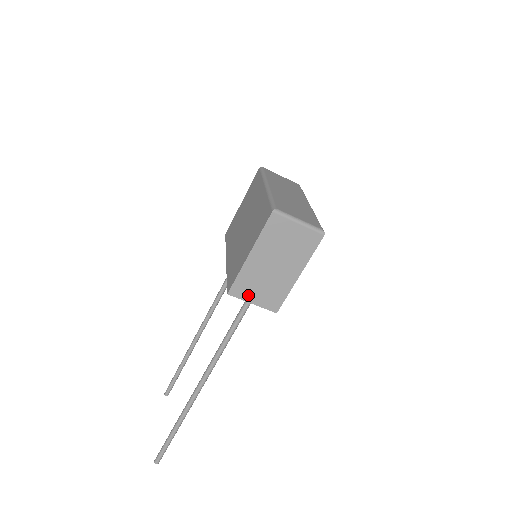
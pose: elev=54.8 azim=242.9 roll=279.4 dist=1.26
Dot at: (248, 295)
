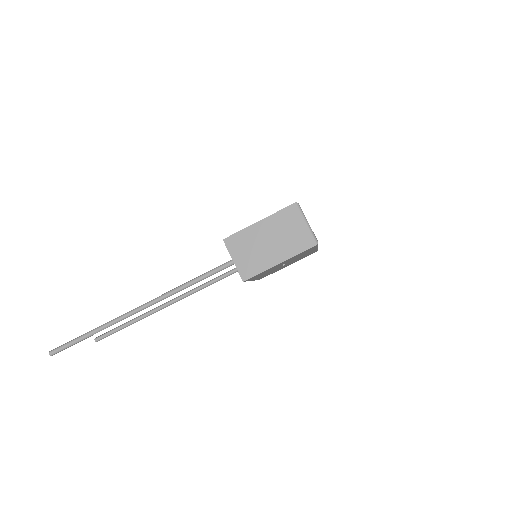
Dot at: (235, 251)
